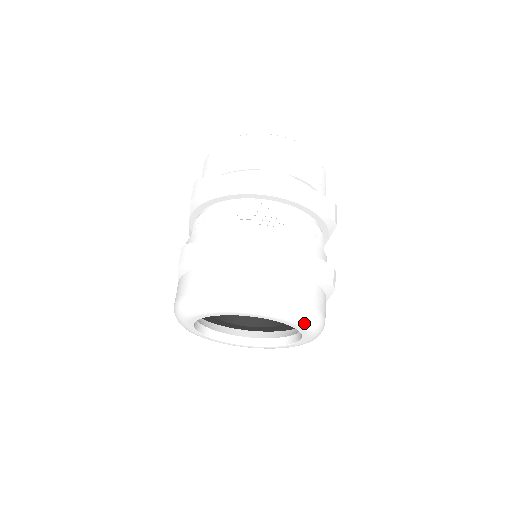
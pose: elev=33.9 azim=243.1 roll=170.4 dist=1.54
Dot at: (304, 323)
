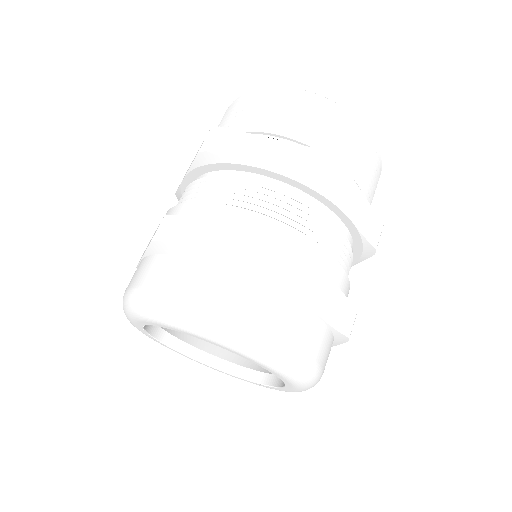
Dot at: (214, 336)
